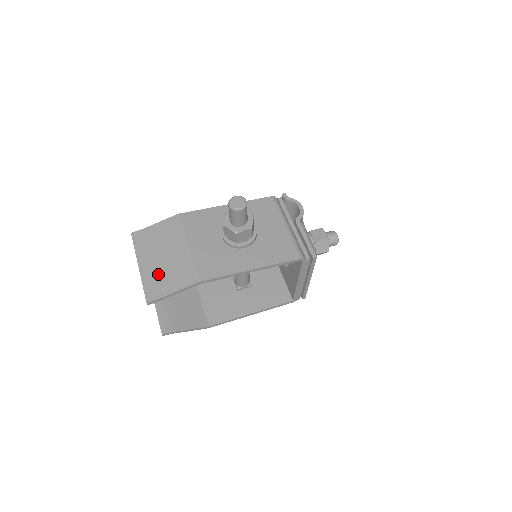
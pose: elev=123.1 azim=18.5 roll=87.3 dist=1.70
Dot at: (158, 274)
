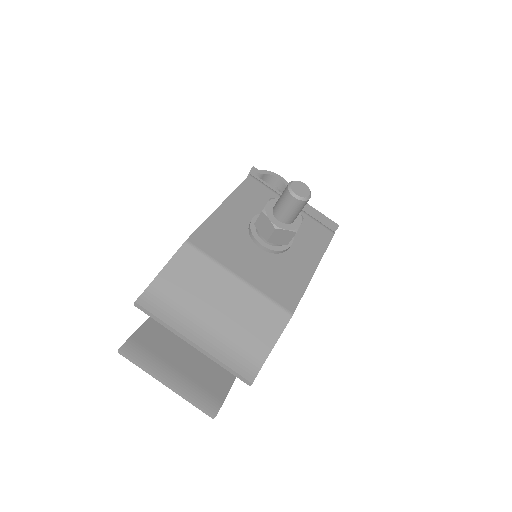
Dot at: (231, 336)
